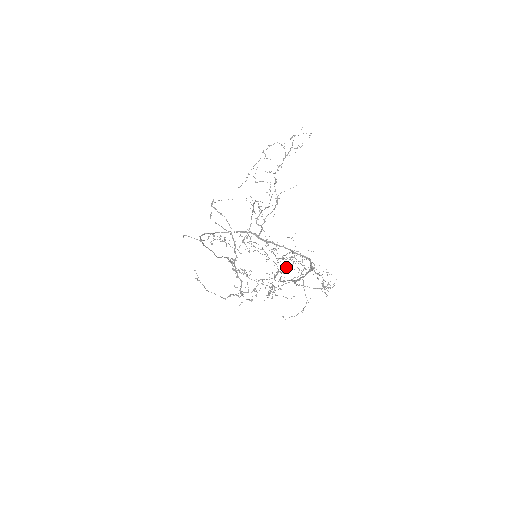
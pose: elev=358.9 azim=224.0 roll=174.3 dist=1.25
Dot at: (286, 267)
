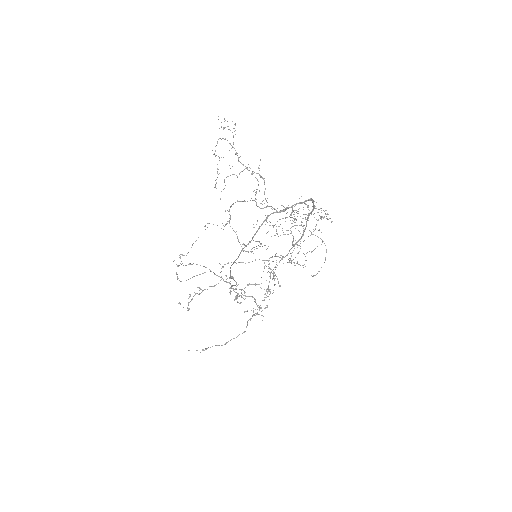
Dot at: occluded
